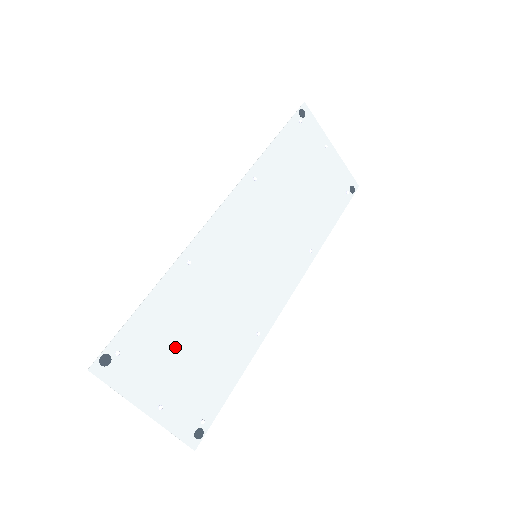
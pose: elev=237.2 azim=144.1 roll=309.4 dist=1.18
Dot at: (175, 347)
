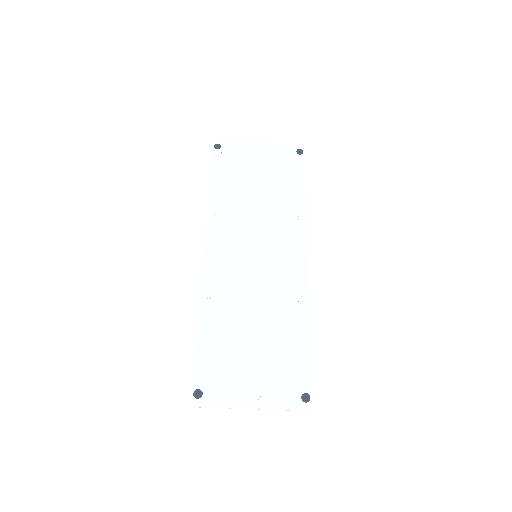
Dot at: (241, 354)
